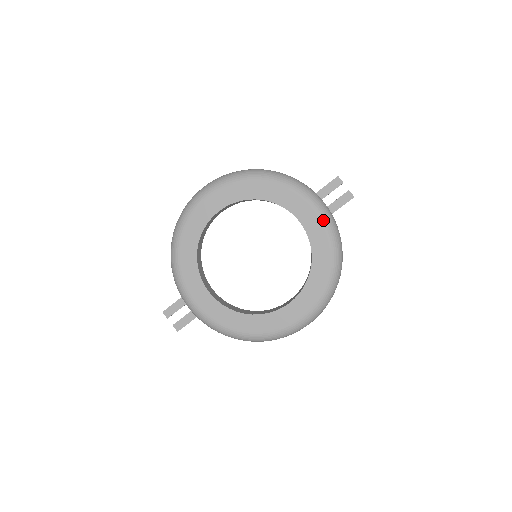
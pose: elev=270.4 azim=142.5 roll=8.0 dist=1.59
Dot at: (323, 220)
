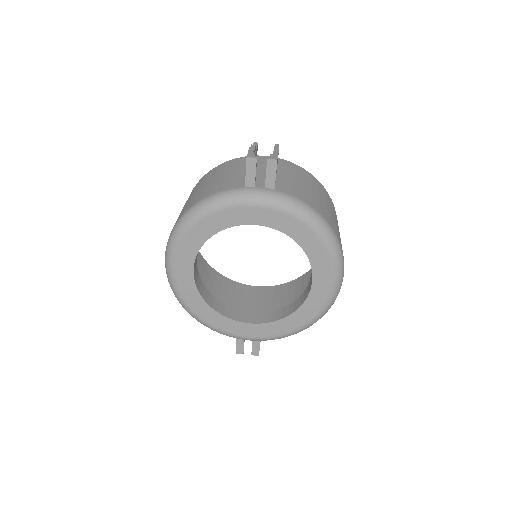
Dot at: (272, 207)
